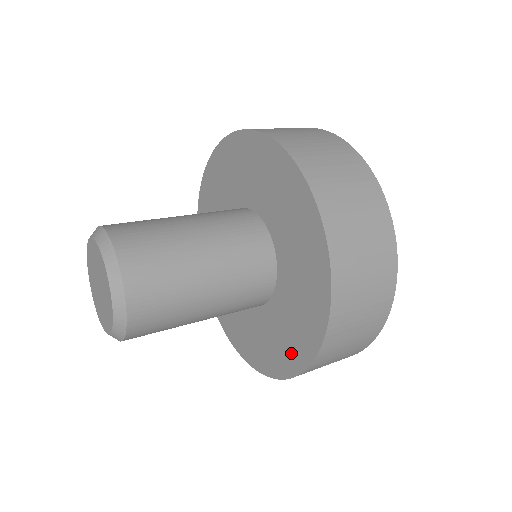
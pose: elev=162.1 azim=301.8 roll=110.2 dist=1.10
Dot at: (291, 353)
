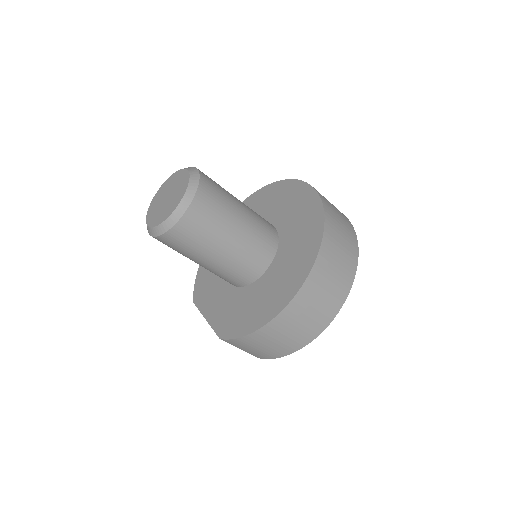
Dot at: (306, 251)
